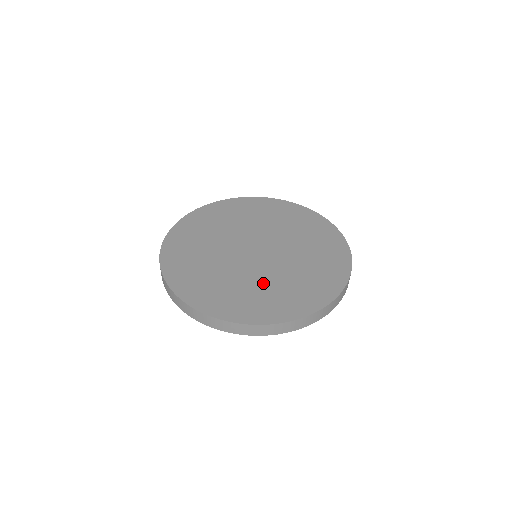
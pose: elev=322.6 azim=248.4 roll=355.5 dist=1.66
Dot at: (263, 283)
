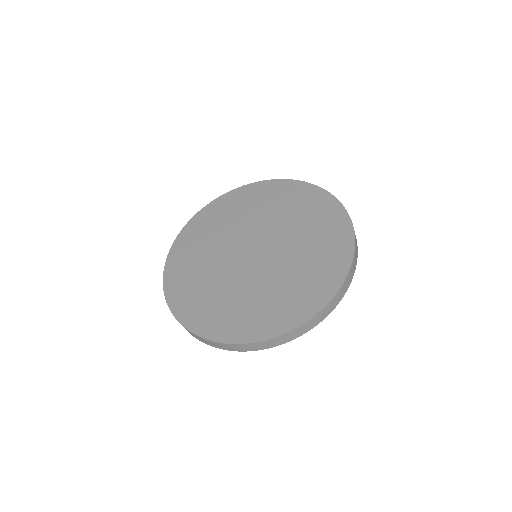
Dot at: (279, 282)
